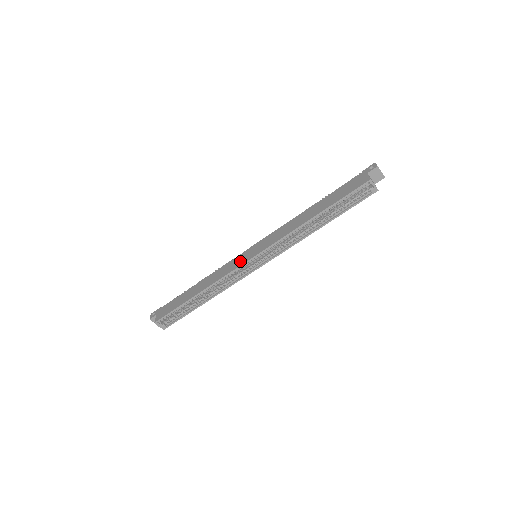
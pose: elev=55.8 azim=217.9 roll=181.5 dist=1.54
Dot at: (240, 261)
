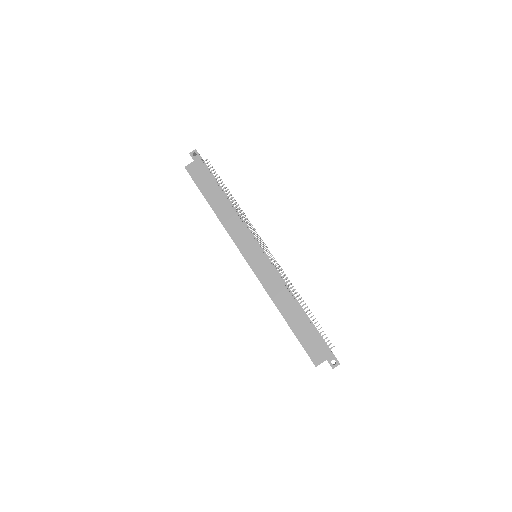
Dot at: (245, 246)
